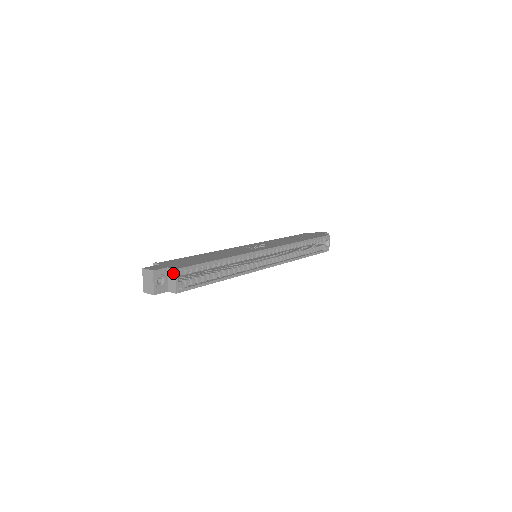
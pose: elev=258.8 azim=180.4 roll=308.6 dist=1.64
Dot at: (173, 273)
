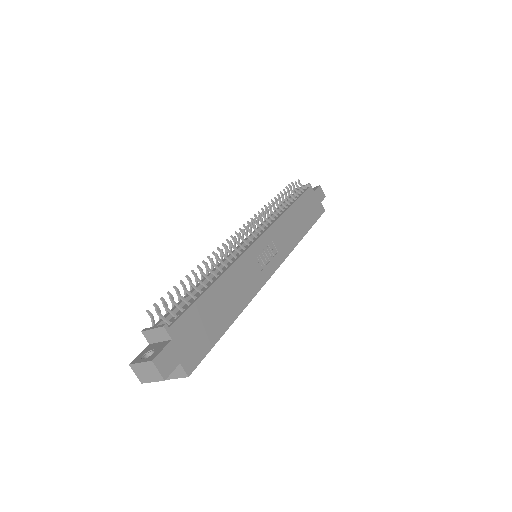
Dot at: (182, 374)
